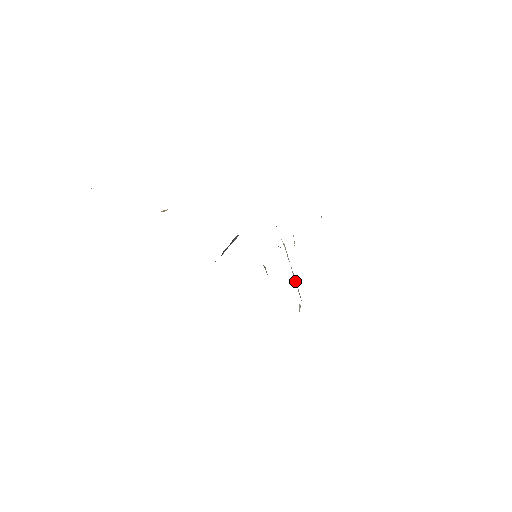
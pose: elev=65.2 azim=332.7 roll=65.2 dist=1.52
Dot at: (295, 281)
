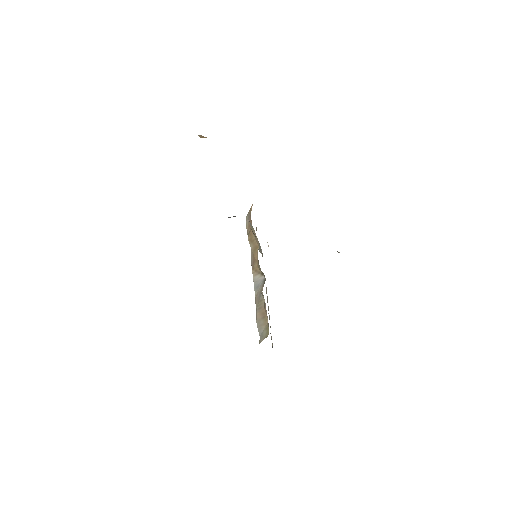
Dot at: occluded
